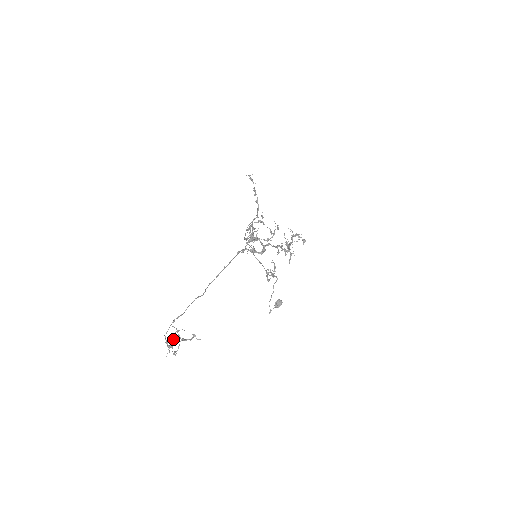
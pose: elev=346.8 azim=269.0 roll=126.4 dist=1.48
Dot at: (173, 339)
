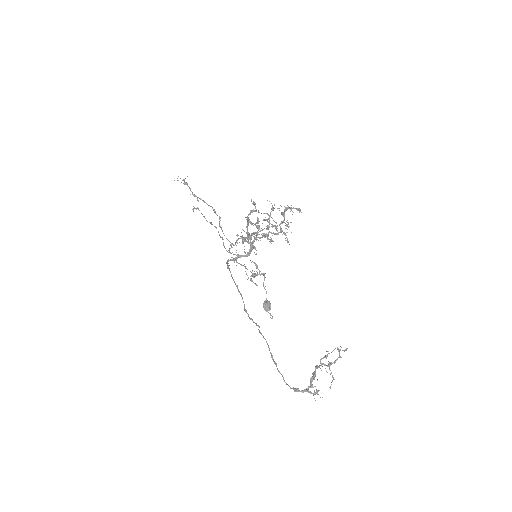
Dot at: (315, 374)
